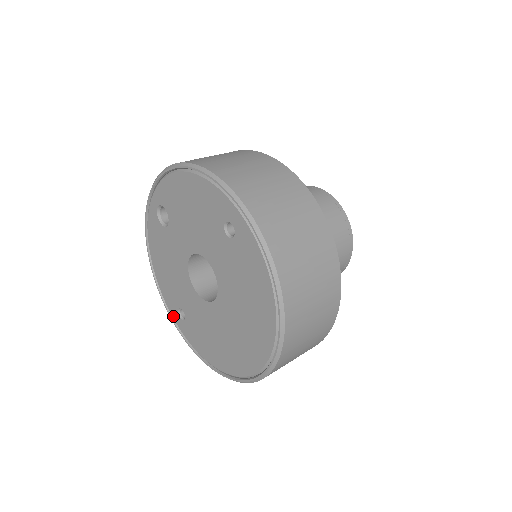
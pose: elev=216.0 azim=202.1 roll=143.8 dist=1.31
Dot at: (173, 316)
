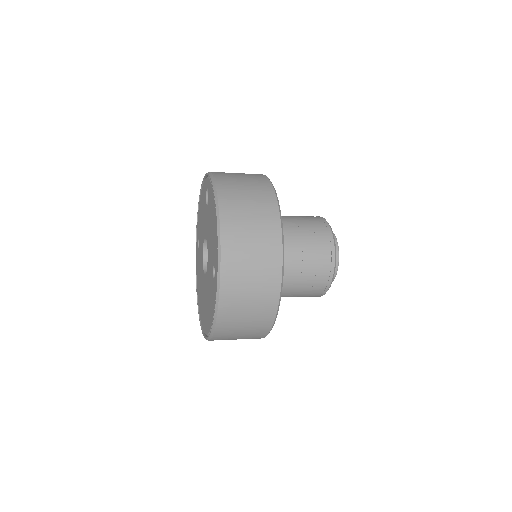
Dot at: (197, 235)
